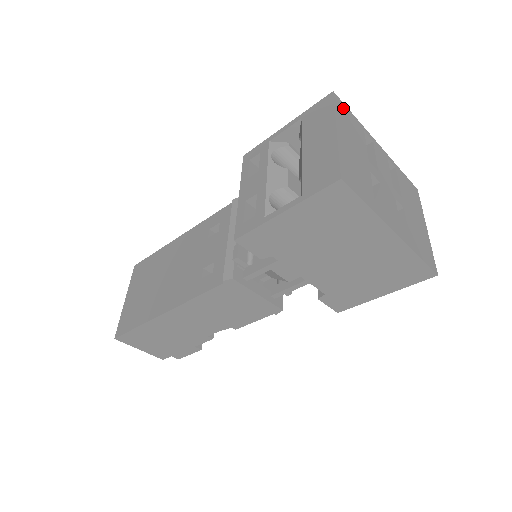
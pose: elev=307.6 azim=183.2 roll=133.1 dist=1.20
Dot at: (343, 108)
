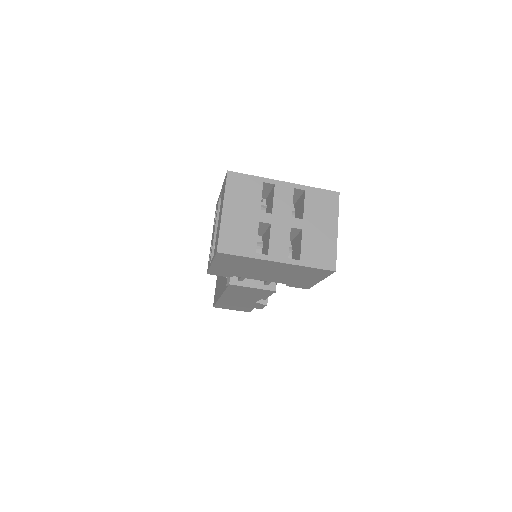
Dot at: (237, 179)
